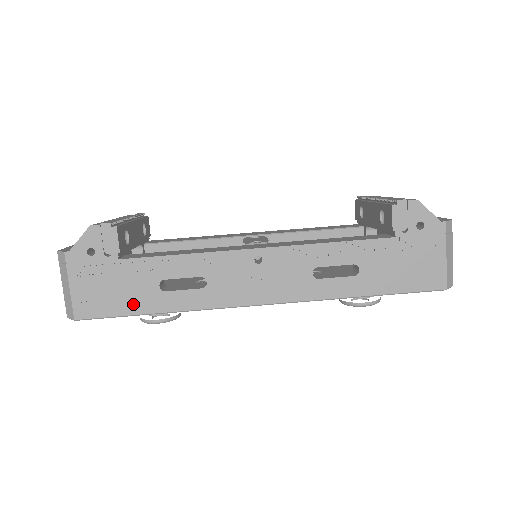
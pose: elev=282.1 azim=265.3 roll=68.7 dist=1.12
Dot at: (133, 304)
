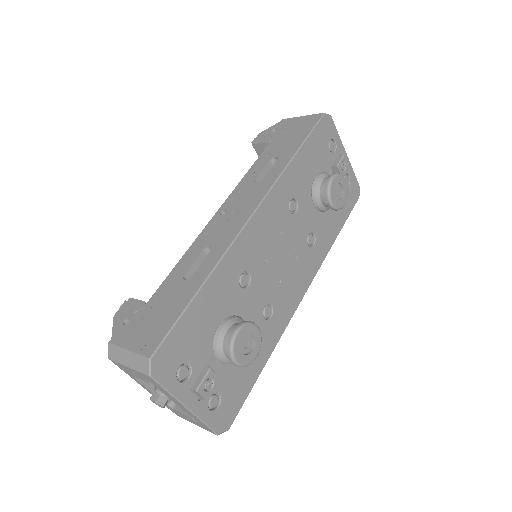
Dot at: (179, 304)
